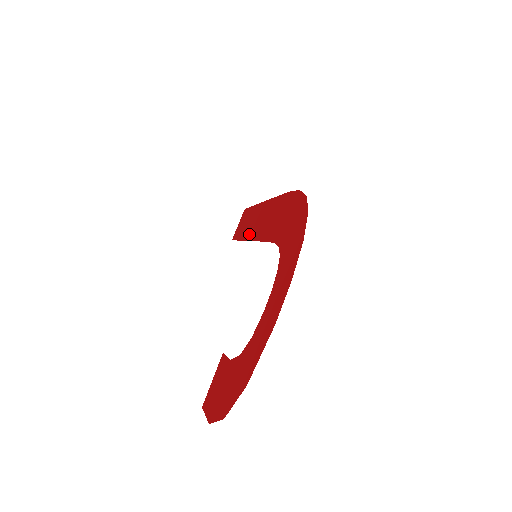
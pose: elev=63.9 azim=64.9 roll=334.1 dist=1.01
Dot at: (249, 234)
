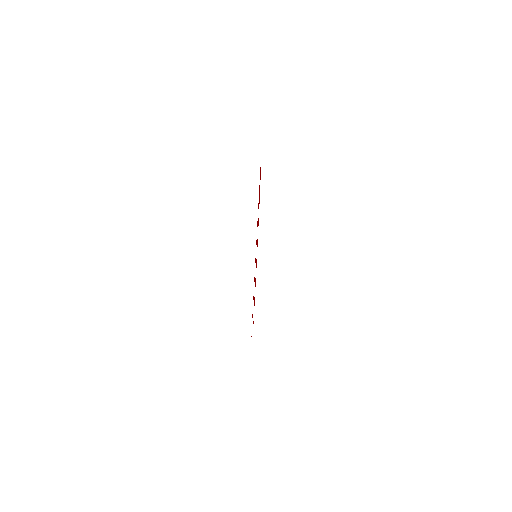
Dot at: occluded
